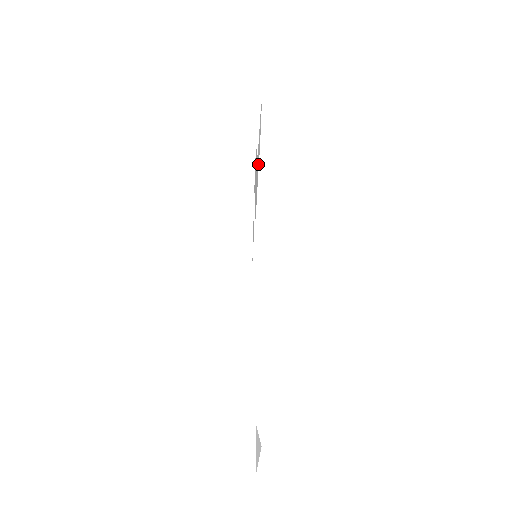
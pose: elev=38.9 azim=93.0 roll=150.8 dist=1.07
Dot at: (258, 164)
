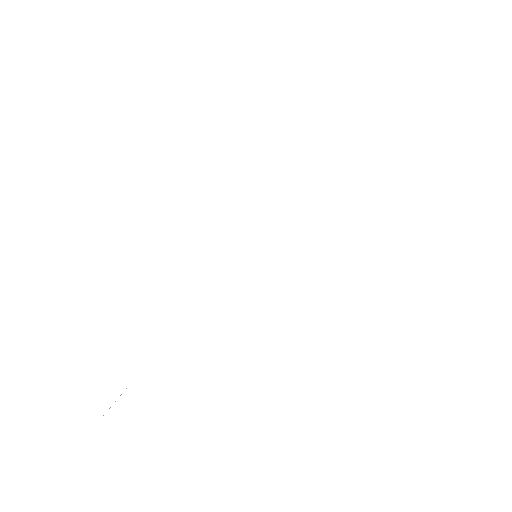
Dot at: occluded
